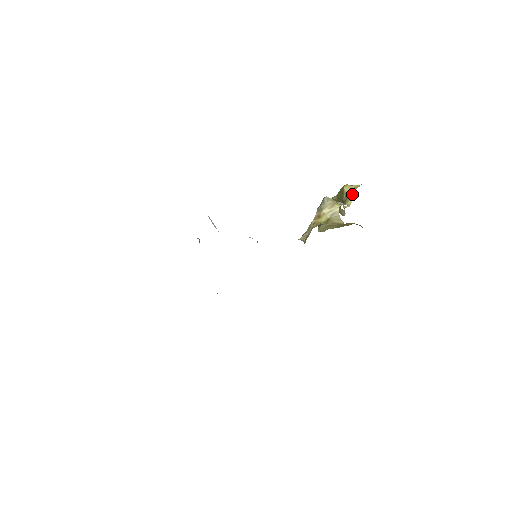
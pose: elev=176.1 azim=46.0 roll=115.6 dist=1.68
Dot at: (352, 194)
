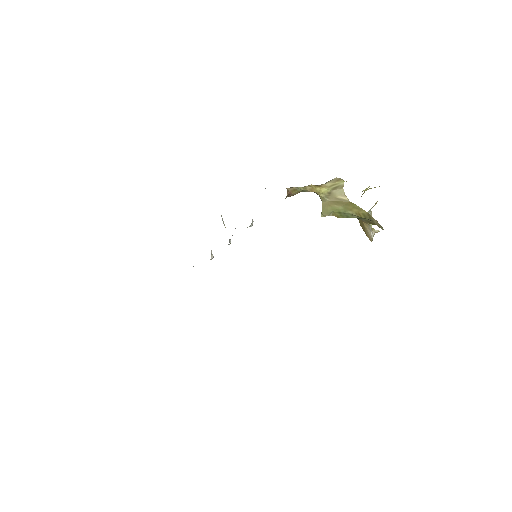
Dot at: (369, 186)
